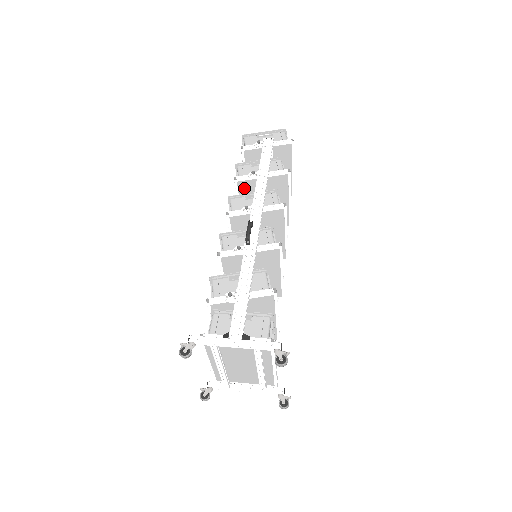
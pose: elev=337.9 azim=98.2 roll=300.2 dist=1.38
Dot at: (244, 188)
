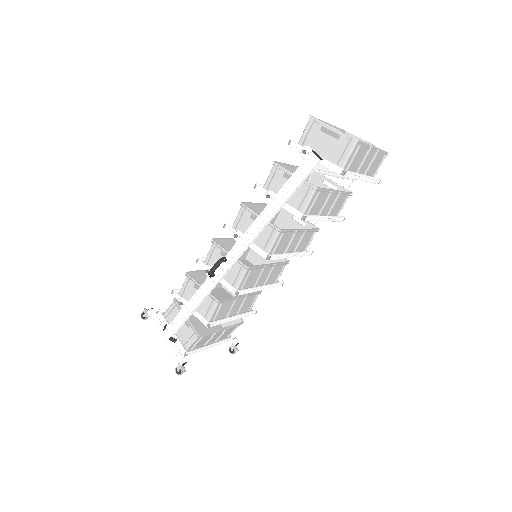
Dot at: occluded
